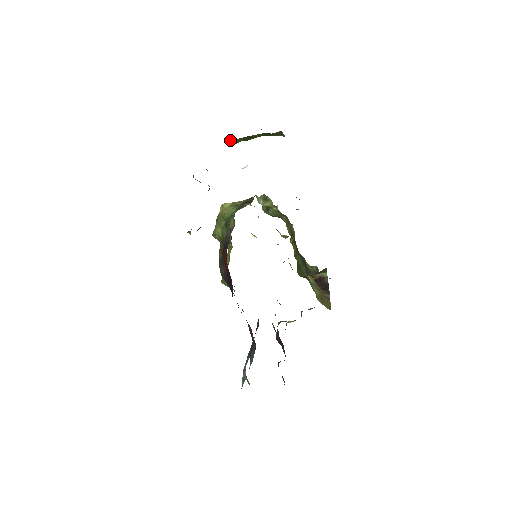
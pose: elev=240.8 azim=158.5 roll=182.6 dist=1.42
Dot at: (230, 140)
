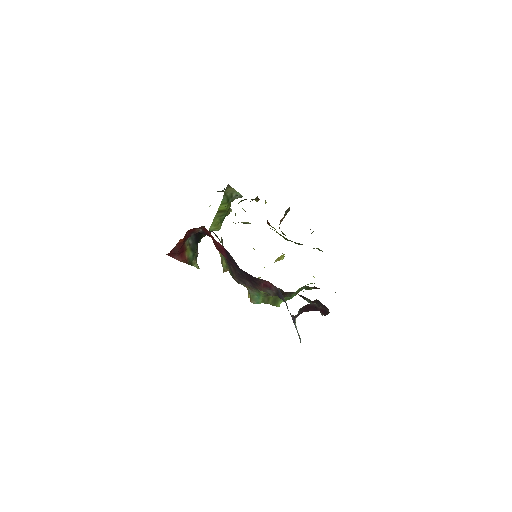
Dot at: occluded
